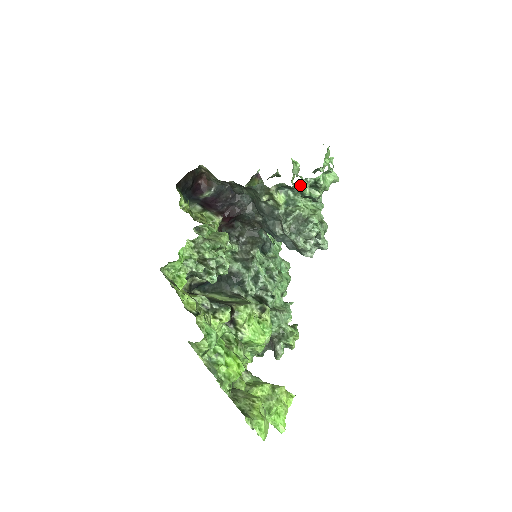
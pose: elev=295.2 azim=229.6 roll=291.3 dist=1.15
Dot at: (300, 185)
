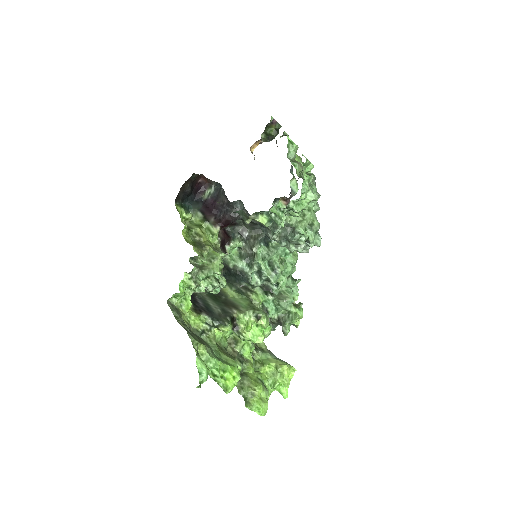
Dot at: (276, 214)
